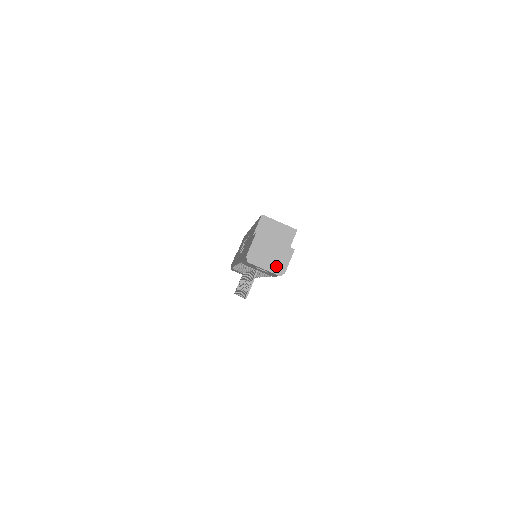
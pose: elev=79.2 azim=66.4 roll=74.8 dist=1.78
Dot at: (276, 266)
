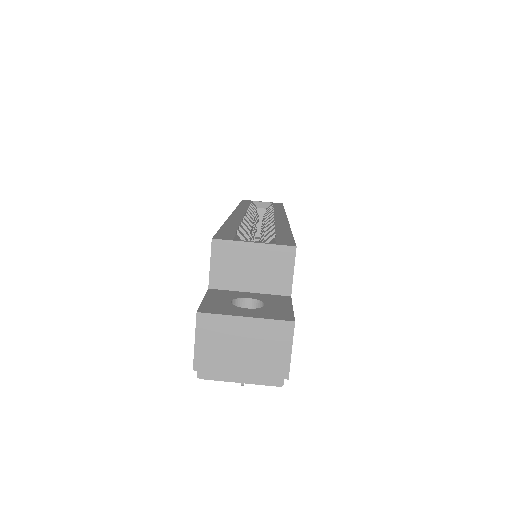
Dot at: (264, 369)
